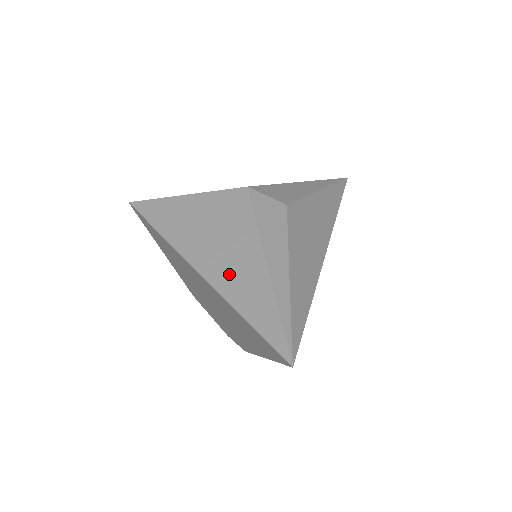
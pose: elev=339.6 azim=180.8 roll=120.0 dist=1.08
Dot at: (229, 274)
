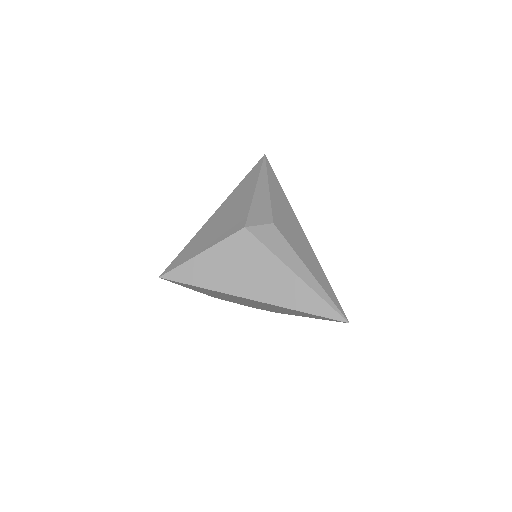
Dot at: (275, 291)
